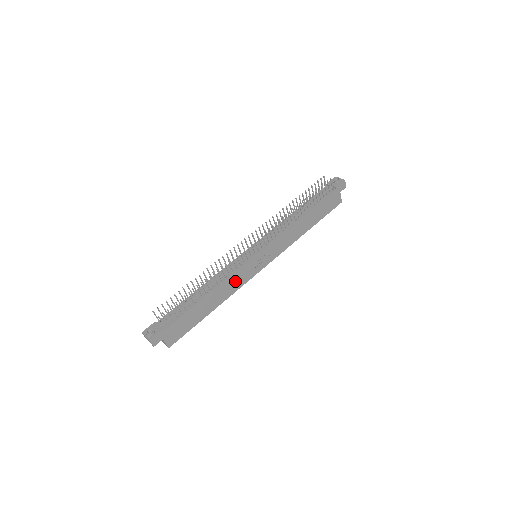
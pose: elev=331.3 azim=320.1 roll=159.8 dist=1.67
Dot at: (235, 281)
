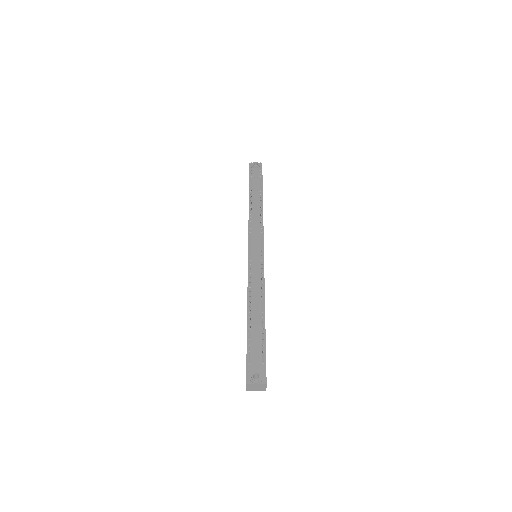
Dot at: occluded
